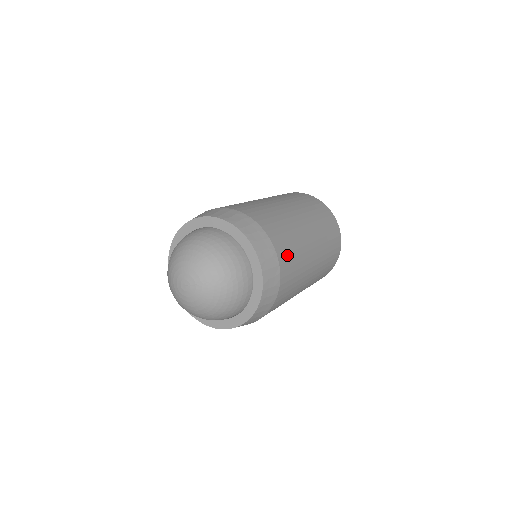
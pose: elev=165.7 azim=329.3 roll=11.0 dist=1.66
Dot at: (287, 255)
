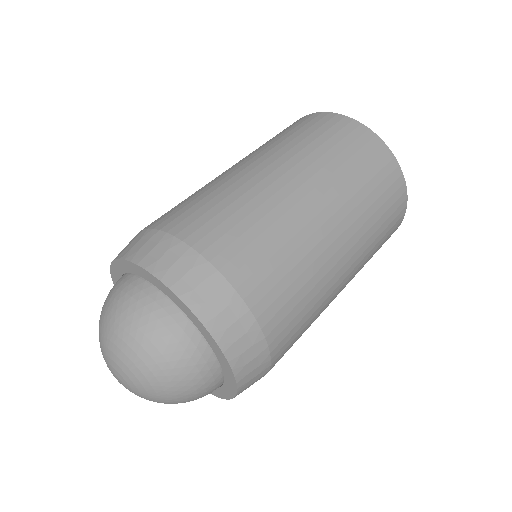
Dot at: occluded
